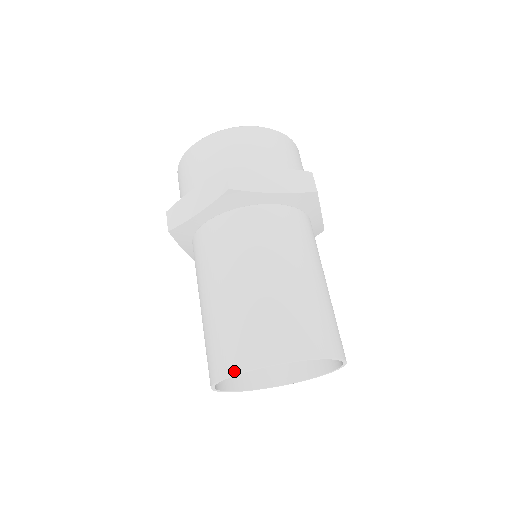
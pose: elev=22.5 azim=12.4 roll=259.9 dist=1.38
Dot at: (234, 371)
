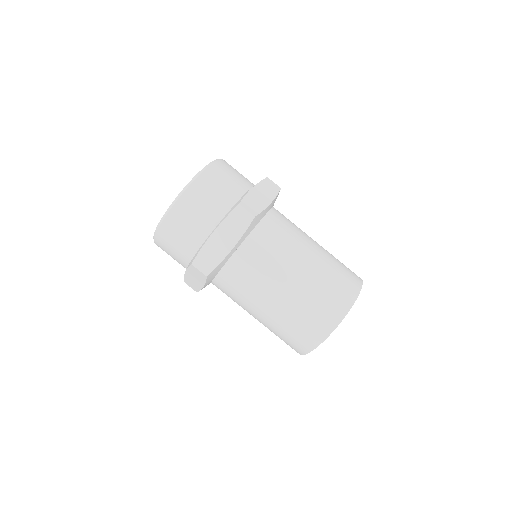
Dot at: (303, 353)
